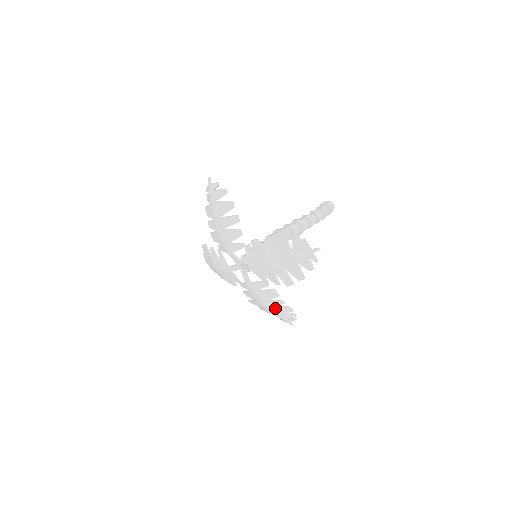
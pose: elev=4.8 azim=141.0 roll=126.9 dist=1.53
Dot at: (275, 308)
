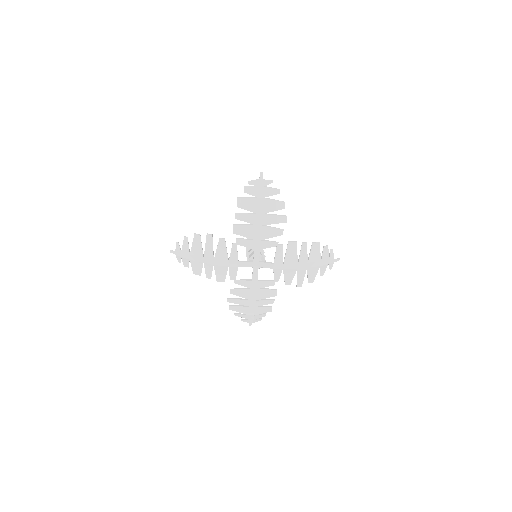
Dot at: (260, 307)
